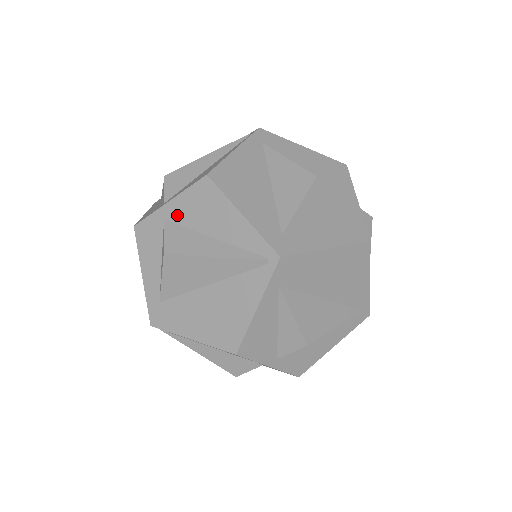
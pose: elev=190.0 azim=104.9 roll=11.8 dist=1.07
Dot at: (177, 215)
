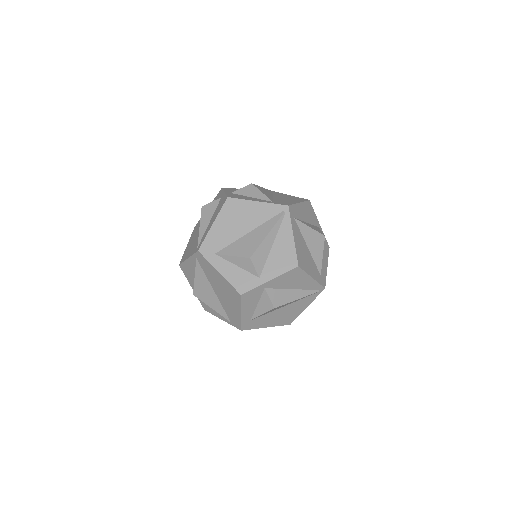
Dot at: (274, 285)
